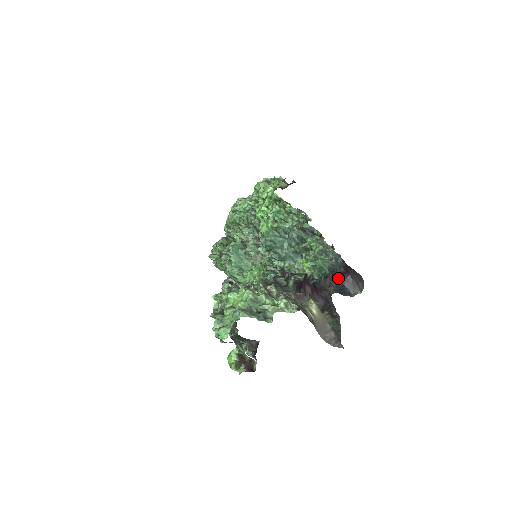
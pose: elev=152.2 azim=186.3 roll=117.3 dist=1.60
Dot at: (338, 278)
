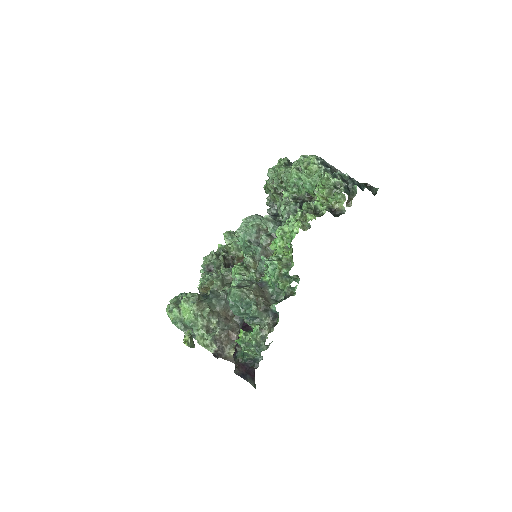
Dot at: (247, 368)
